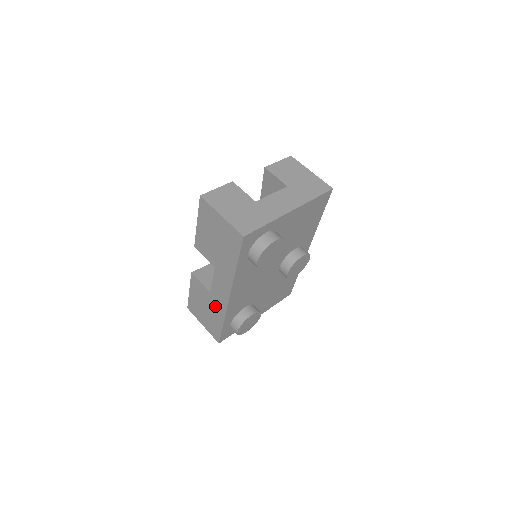
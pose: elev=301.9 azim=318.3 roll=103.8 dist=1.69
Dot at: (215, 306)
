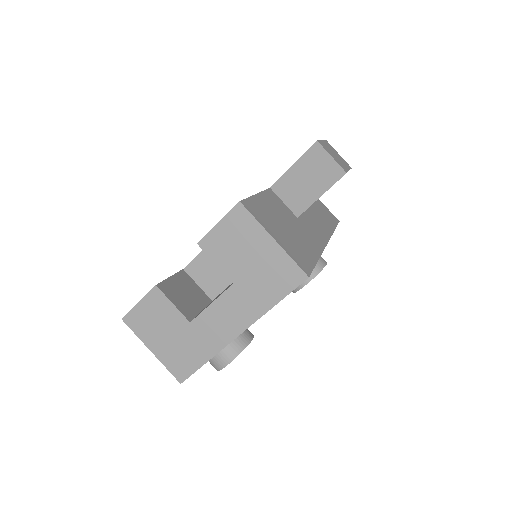
Dot at: occluded
